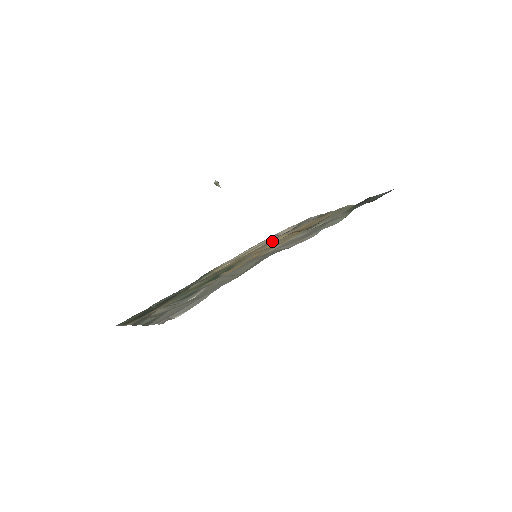
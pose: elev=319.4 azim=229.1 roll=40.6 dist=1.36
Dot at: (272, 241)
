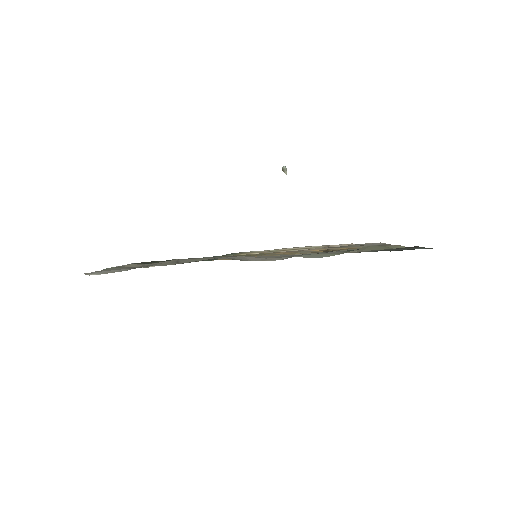
Dot at: occluded
